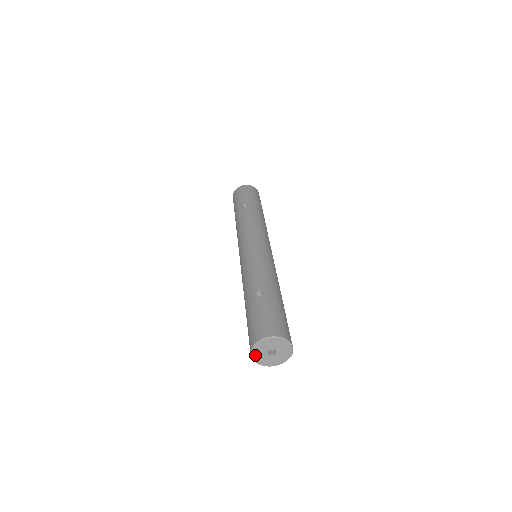
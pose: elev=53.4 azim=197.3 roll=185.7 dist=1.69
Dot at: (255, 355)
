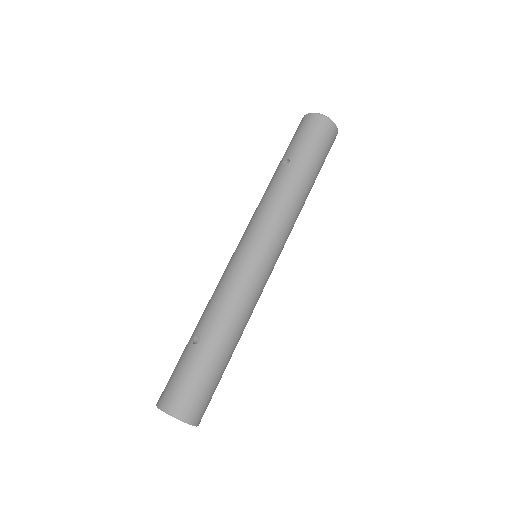
Dot at: occluded
